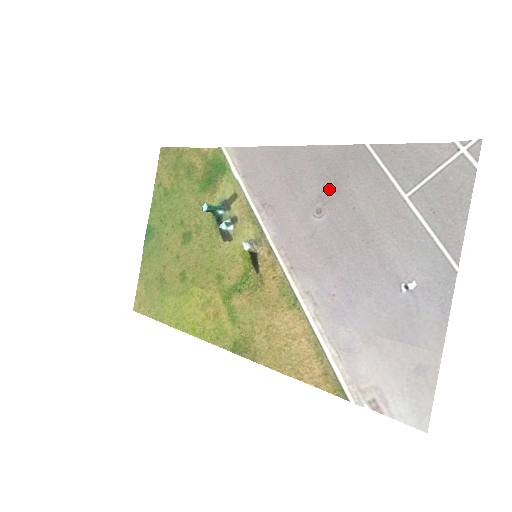
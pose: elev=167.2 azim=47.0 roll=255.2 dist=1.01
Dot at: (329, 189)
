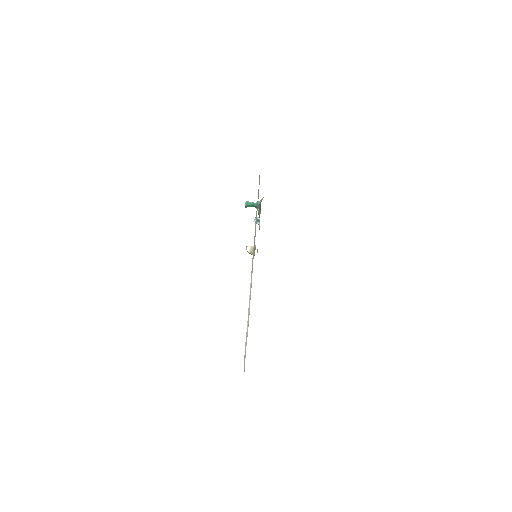
Dot at: occluded
